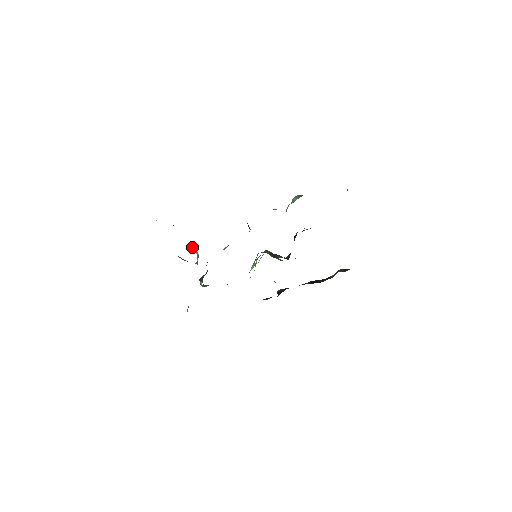
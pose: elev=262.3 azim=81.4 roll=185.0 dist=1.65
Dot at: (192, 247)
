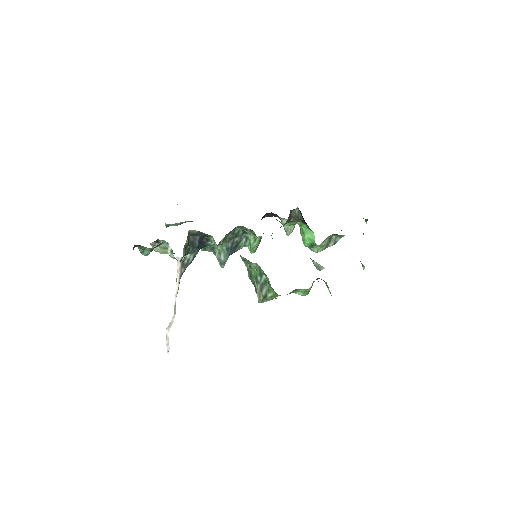
Dot at: (167, 329)
